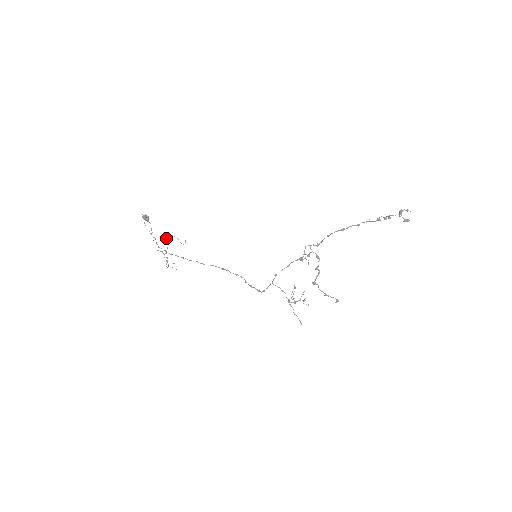
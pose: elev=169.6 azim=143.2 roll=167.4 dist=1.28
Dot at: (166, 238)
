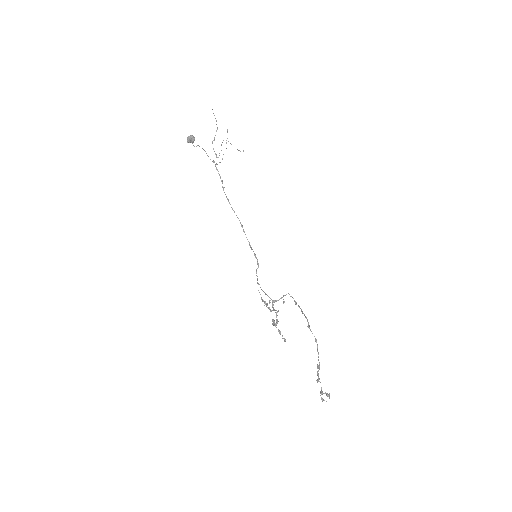
Dot at: (221, 144)
